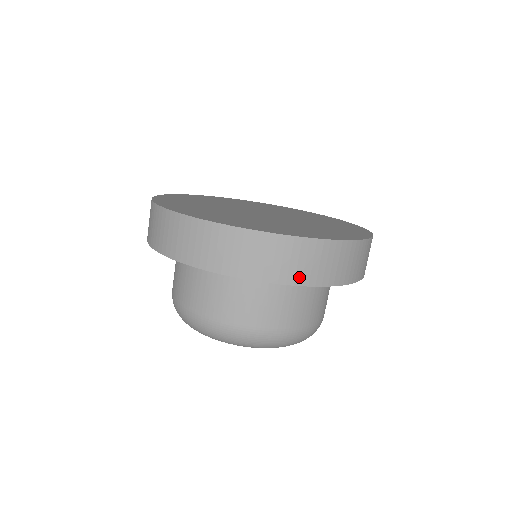
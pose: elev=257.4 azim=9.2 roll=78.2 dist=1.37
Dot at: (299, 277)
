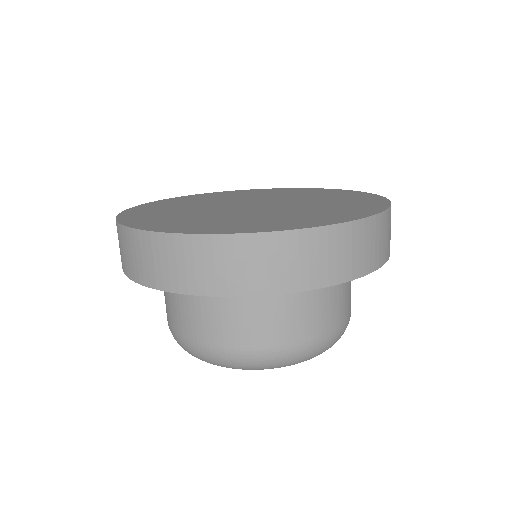
Dot at: (201, 285)
